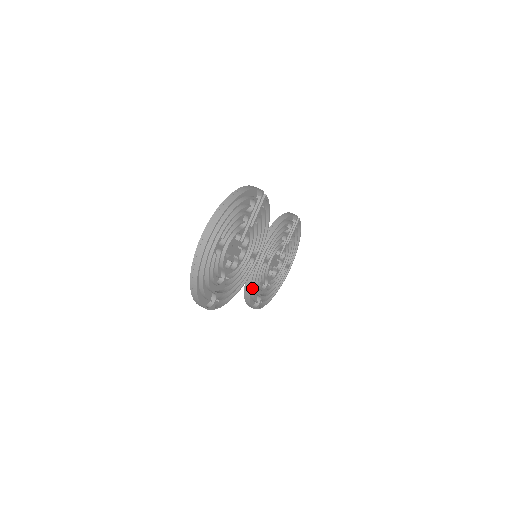
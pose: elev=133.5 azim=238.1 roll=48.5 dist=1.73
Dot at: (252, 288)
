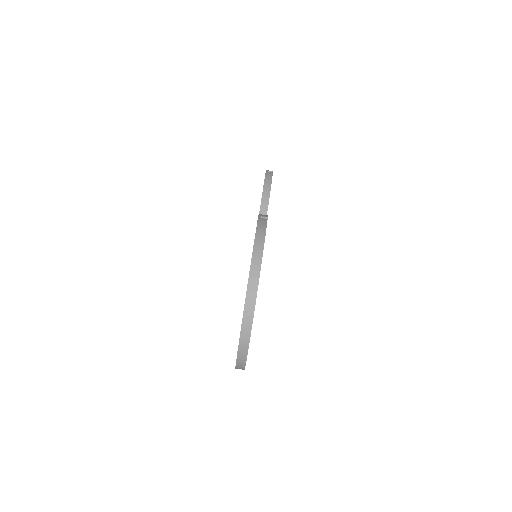
Dot at: occluded
